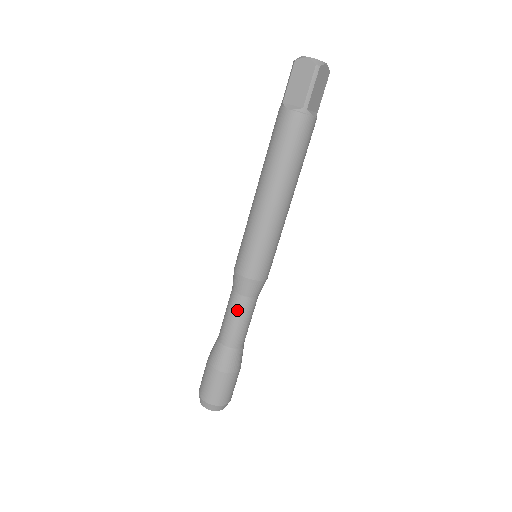
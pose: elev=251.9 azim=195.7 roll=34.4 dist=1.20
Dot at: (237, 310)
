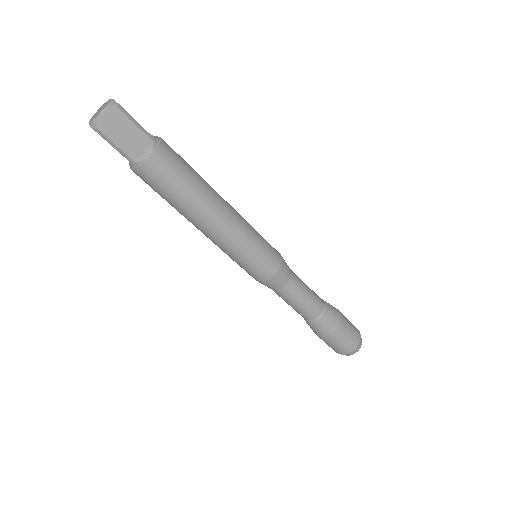
Dot at: (283, 299)
